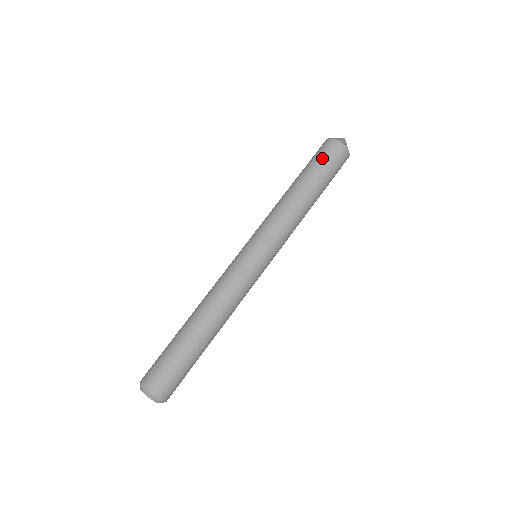
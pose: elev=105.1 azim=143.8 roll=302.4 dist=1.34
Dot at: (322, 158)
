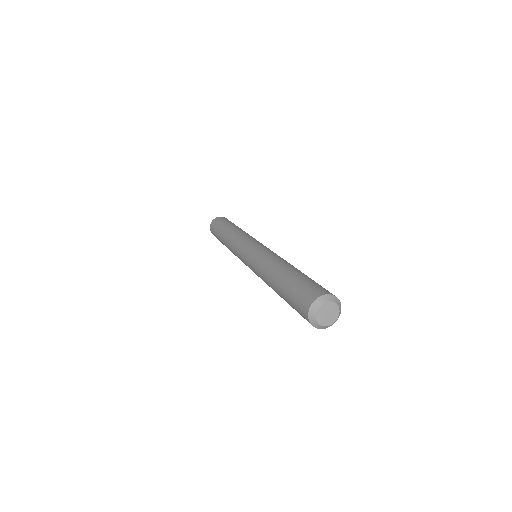
Dot at: (226, 220)
